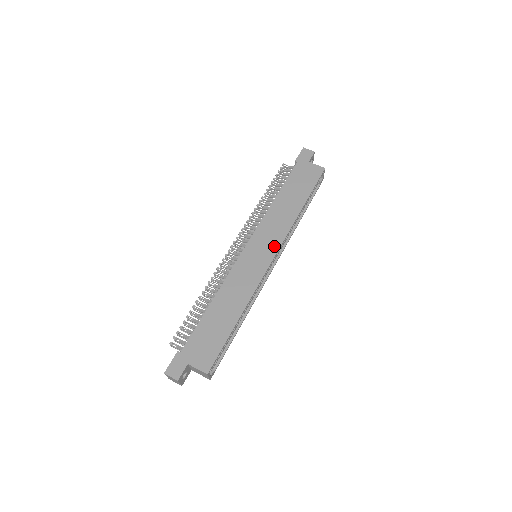
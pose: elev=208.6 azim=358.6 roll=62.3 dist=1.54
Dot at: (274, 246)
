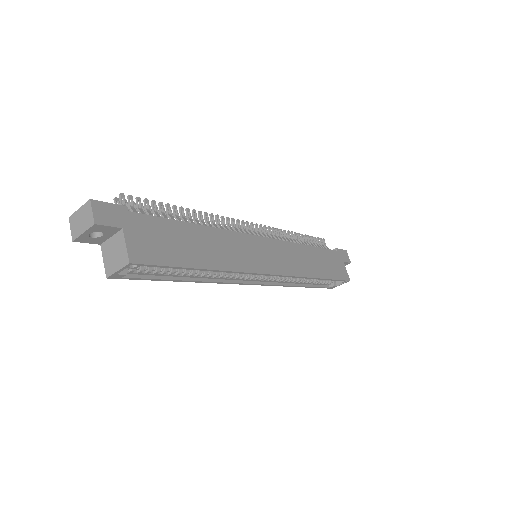
Dot at: (282, 268)
